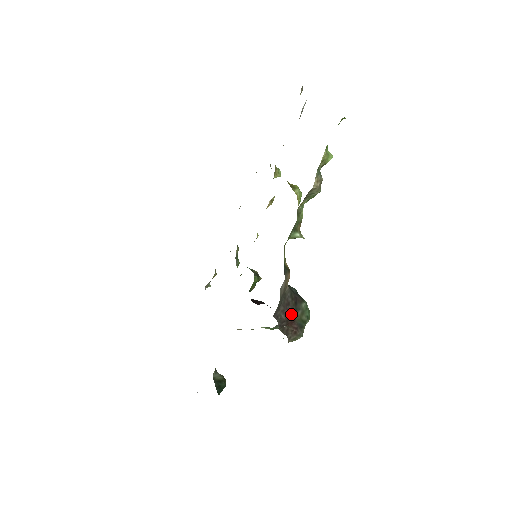
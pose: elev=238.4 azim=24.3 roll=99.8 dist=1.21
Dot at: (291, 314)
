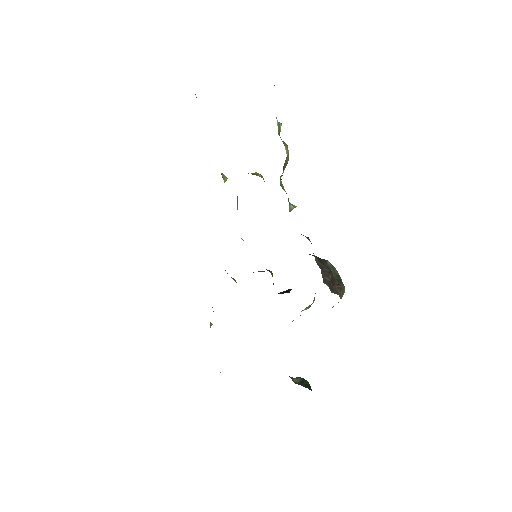
Dot at: (330, 274)
